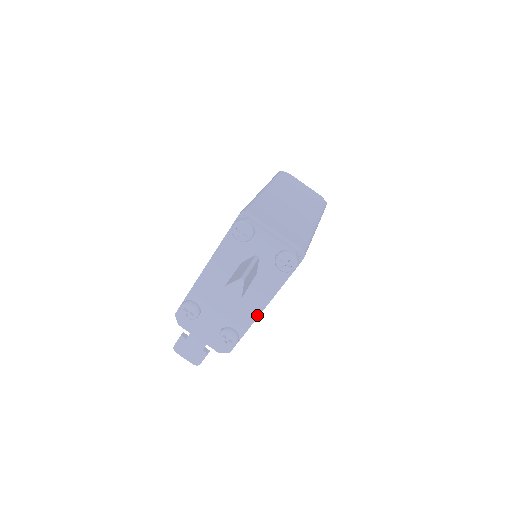
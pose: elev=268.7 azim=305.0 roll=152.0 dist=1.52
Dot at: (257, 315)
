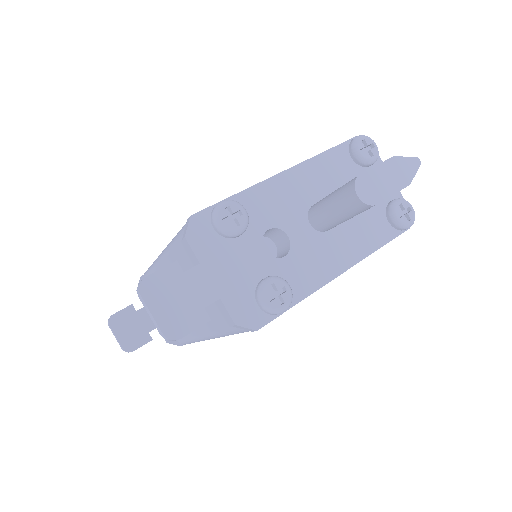
Dot at: (334, 275)
